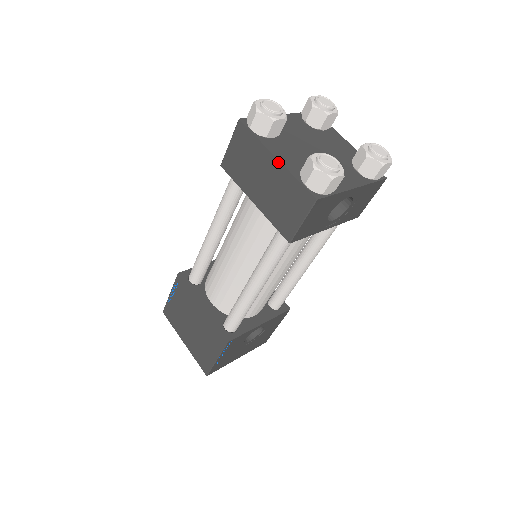
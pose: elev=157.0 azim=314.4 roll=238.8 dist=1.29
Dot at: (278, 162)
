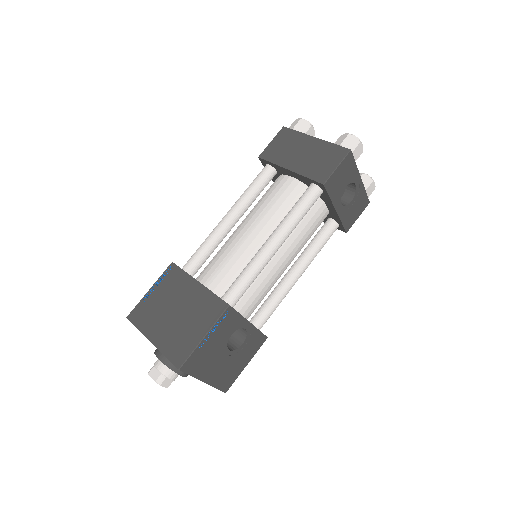
Dot at: (317, 139)
